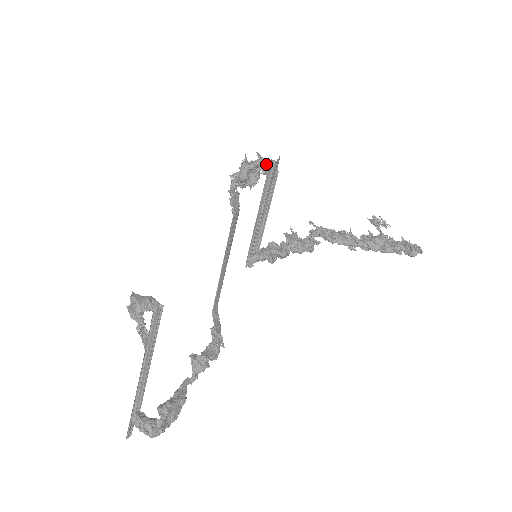
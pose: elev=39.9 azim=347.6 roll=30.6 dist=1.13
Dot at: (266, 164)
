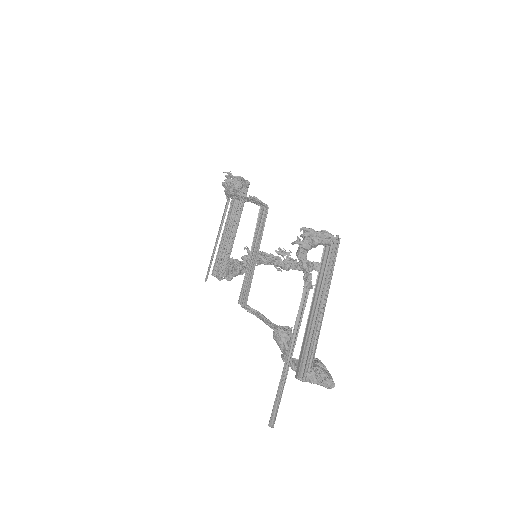
Dot at: occluded
